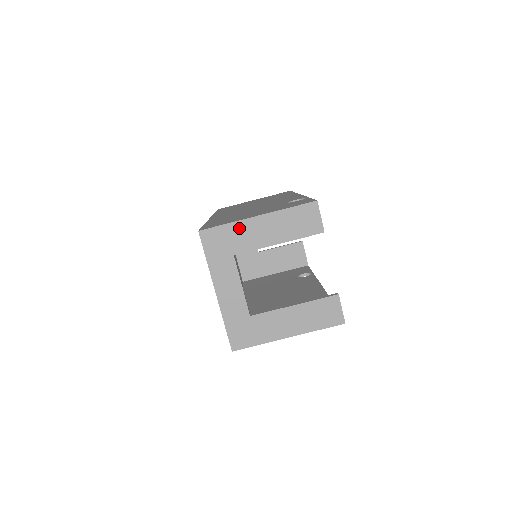
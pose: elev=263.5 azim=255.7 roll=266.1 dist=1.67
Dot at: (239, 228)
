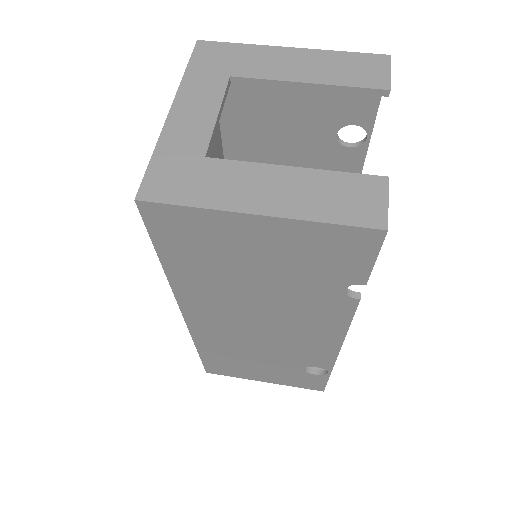
Dot at: (257, 52)
